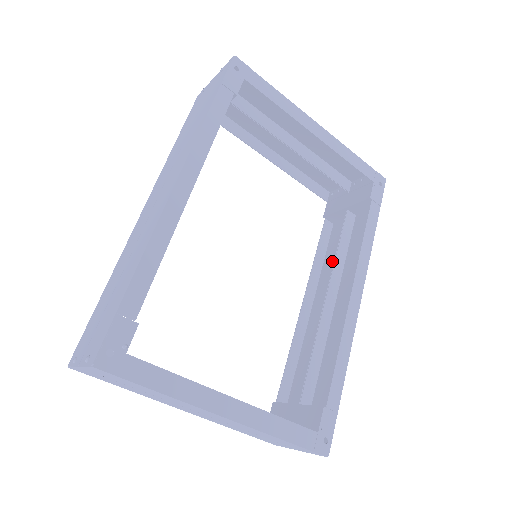
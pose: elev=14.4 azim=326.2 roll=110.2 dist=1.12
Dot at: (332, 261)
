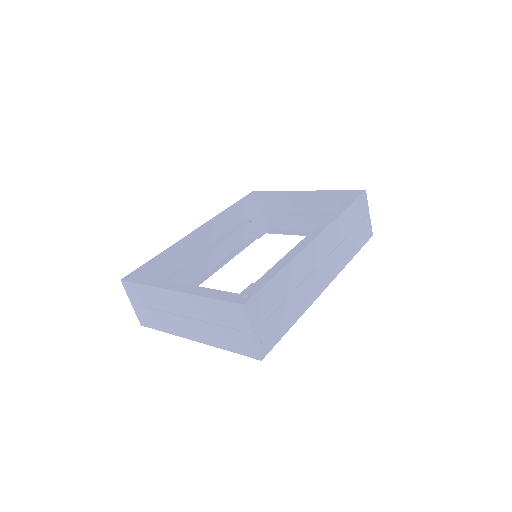
Dot at: (343, 256)
